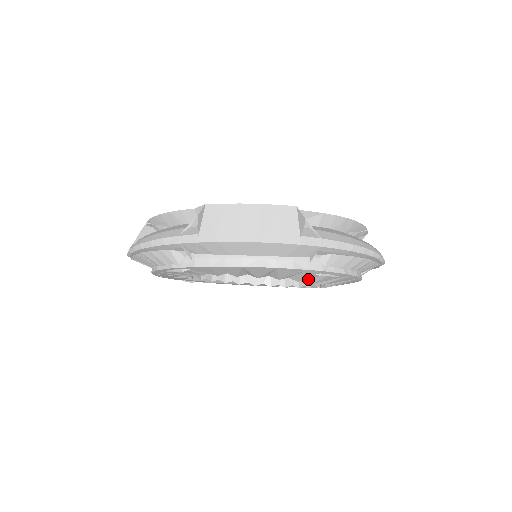
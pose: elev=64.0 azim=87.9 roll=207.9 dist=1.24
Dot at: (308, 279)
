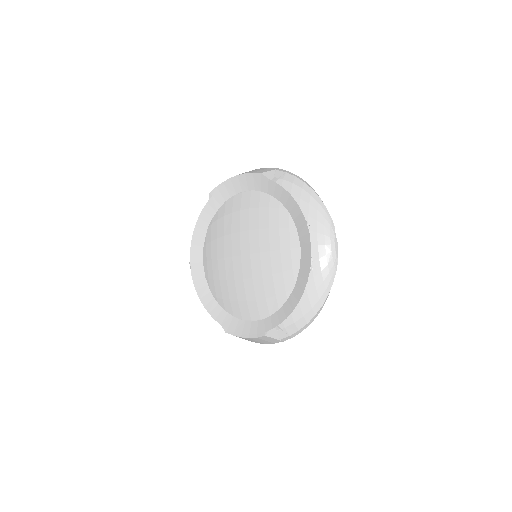
Dot at: occluded
